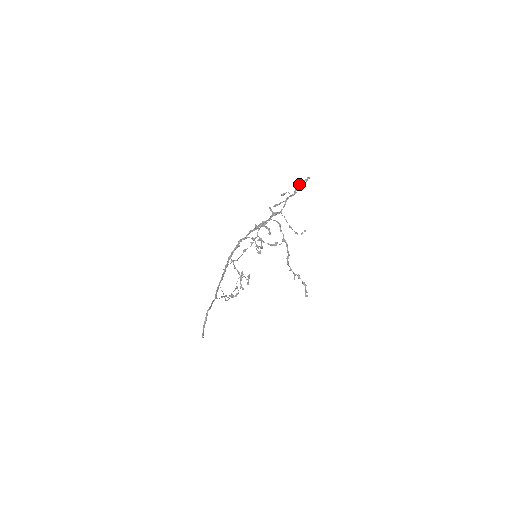
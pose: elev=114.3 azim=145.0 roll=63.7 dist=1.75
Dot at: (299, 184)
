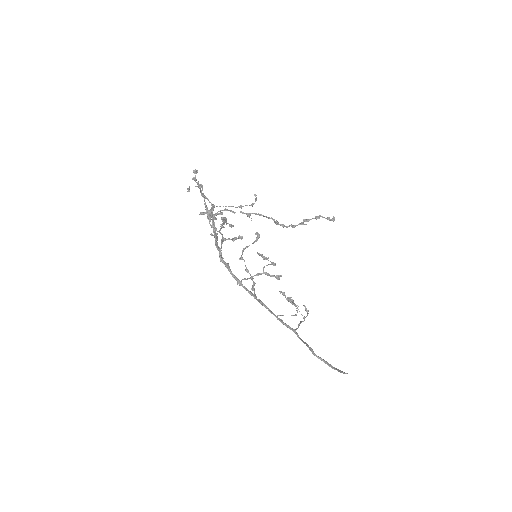
Dot at: (195, 181)
